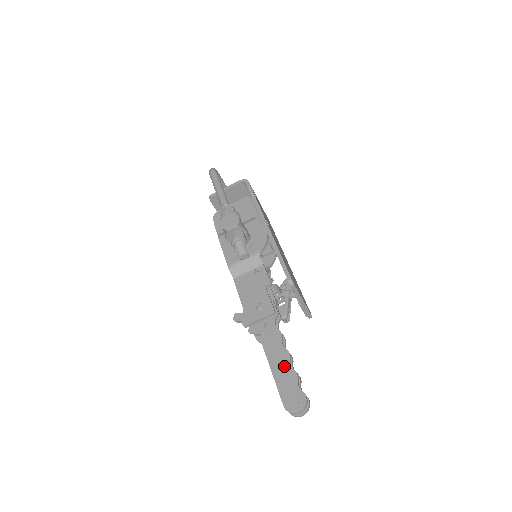
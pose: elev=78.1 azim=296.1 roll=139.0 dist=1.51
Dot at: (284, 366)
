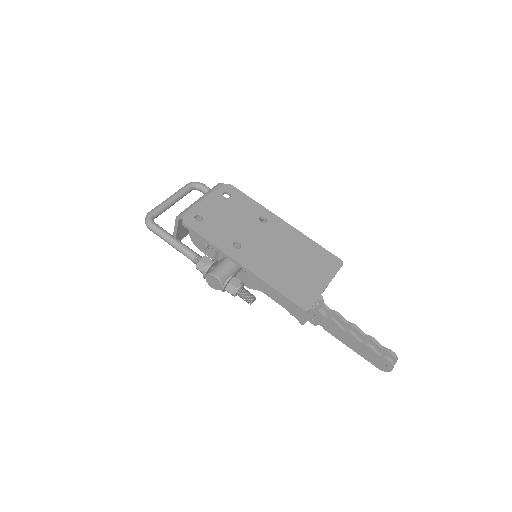
Dot at: (356, 344)
